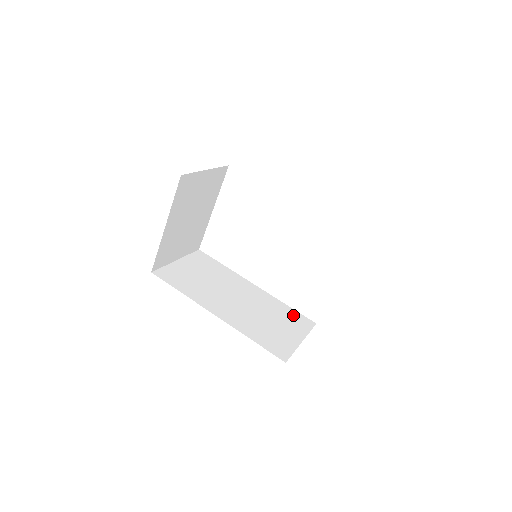
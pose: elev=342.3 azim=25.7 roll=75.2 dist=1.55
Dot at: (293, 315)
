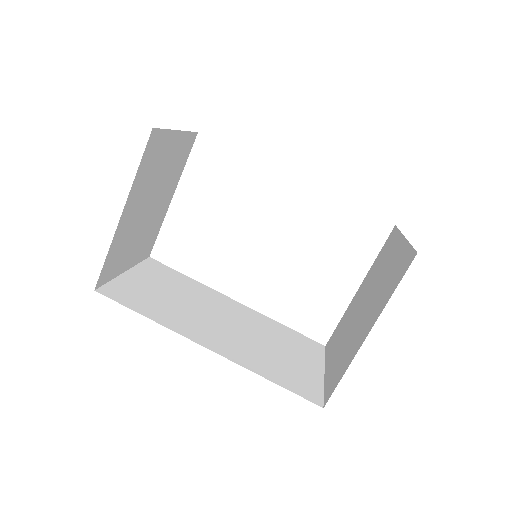
Dot at: (296, 337)
